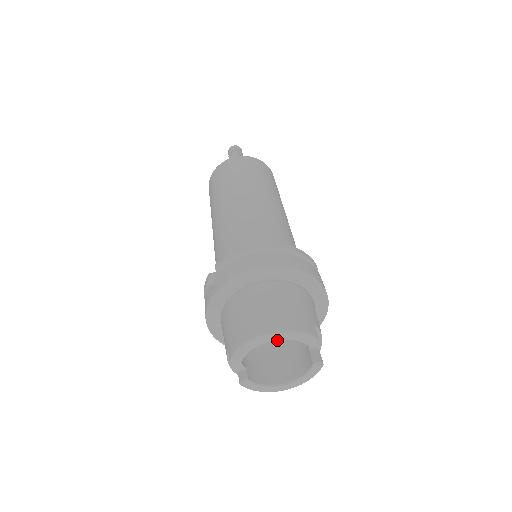
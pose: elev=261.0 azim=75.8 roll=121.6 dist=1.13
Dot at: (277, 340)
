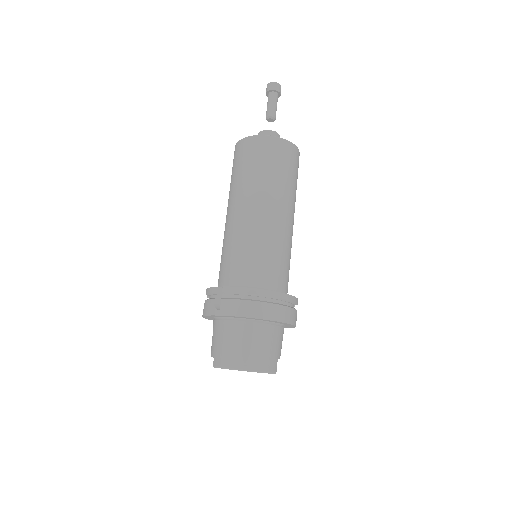
Dot at: occluded
